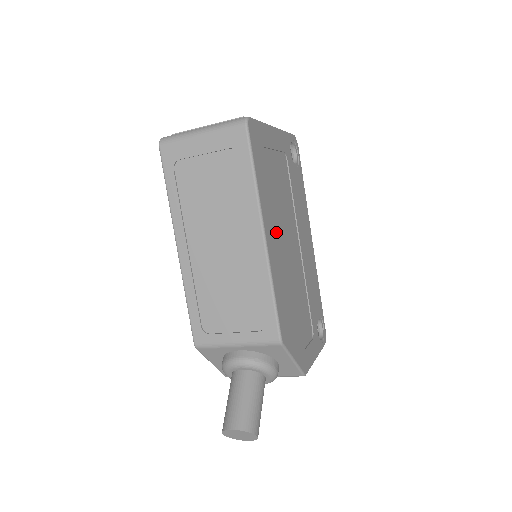
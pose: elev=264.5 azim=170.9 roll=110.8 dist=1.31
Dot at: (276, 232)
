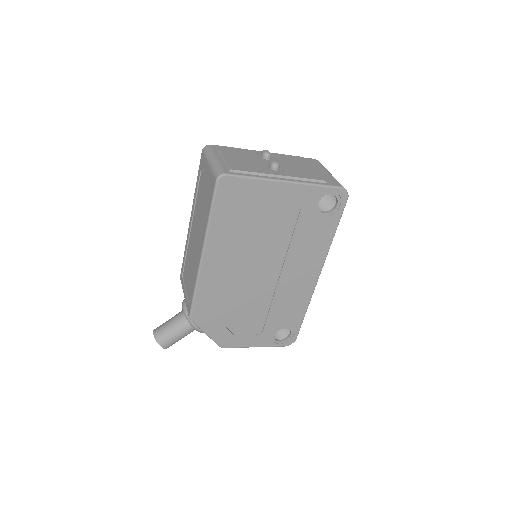
Dot at: (230, 257)
